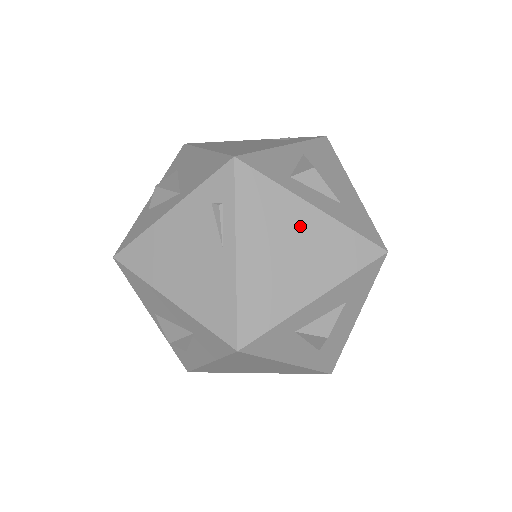
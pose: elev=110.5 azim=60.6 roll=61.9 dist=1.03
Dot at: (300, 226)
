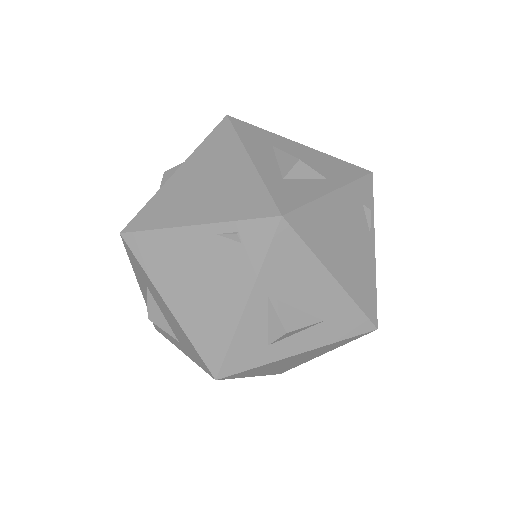
Dot at: (293, 359)
